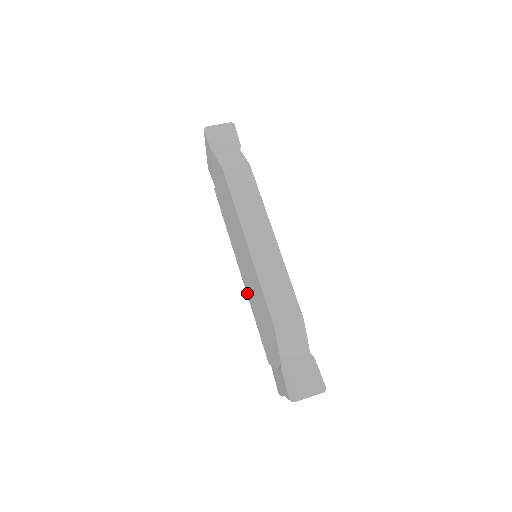
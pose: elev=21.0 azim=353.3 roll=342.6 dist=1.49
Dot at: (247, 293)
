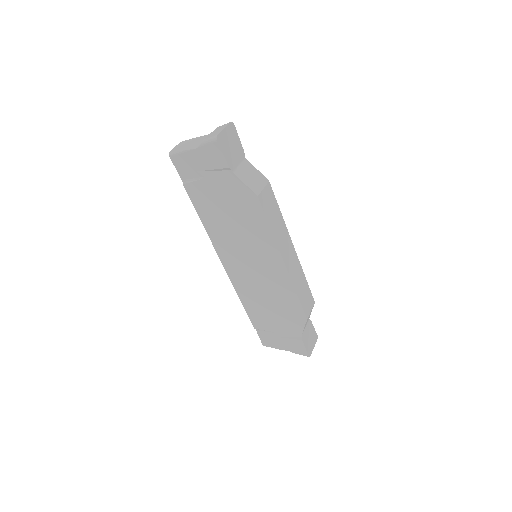
Dot at: (234, 283)
